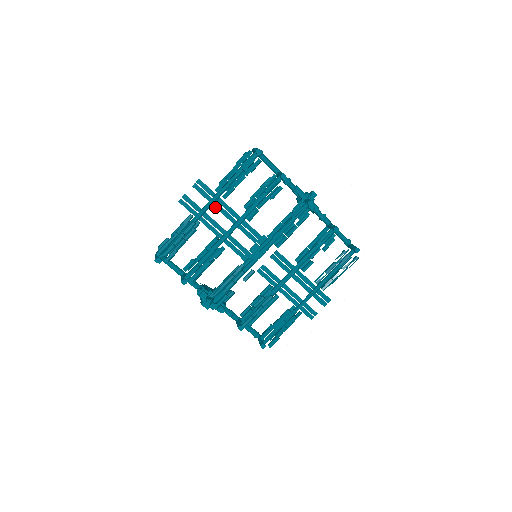
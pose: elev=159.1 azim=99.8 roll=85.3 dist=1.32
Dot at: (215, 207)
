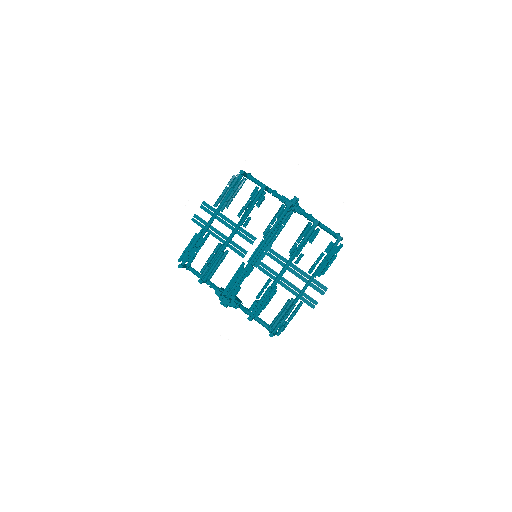
Dot at: (218, 220)
